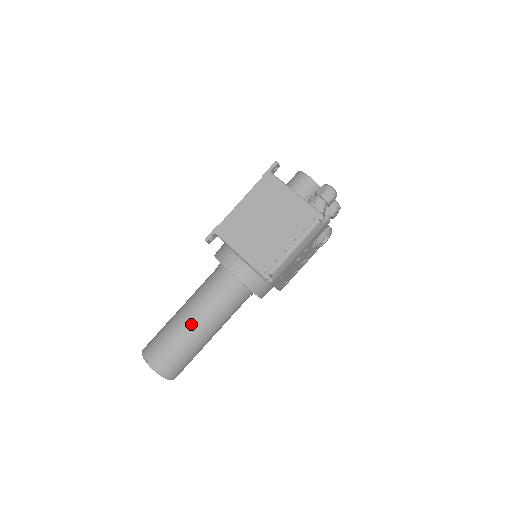
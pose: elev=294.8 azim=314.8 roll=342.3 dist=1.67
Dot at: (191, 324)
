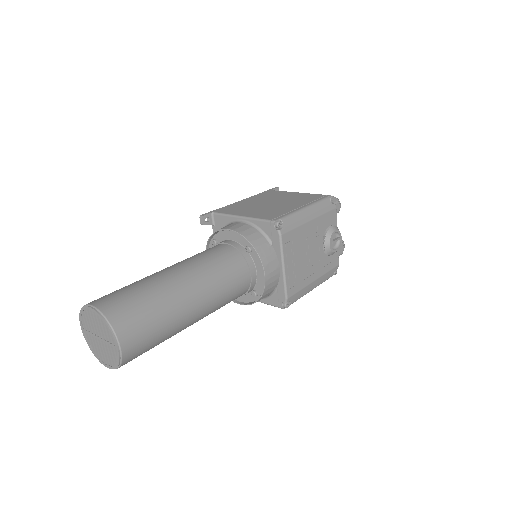
Dot at: (169, 272)
